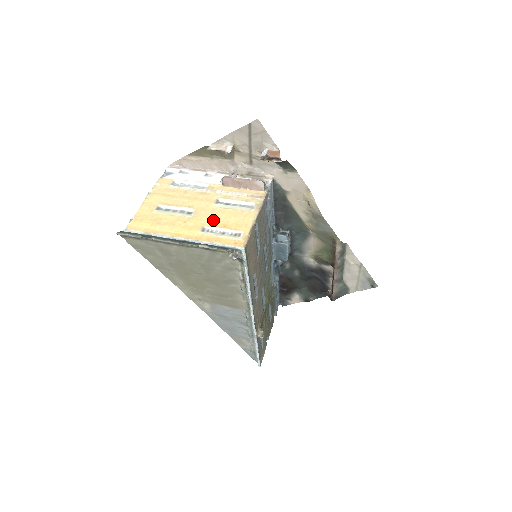
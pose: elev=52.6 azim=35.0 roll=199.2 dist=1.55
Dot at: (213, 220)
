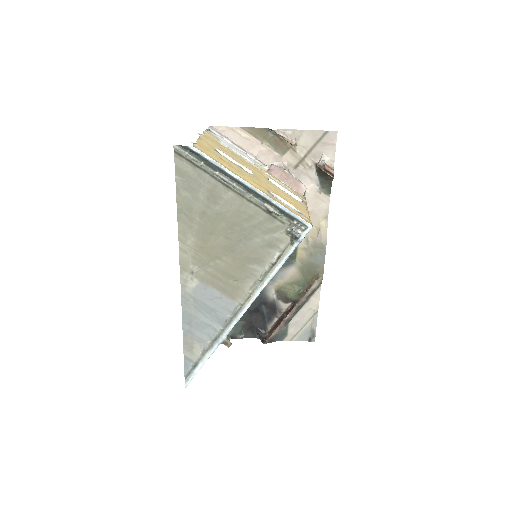
Dot at: (274, 190)
